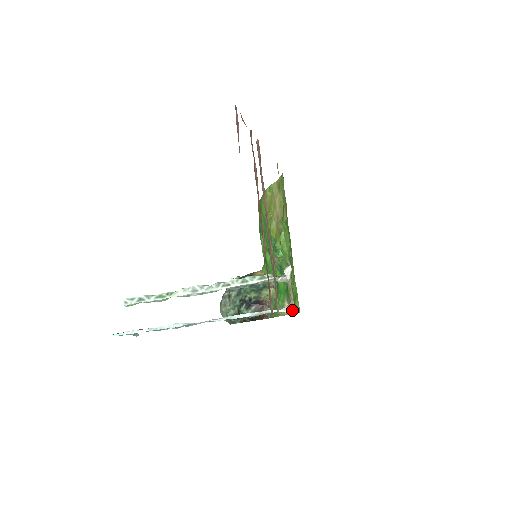
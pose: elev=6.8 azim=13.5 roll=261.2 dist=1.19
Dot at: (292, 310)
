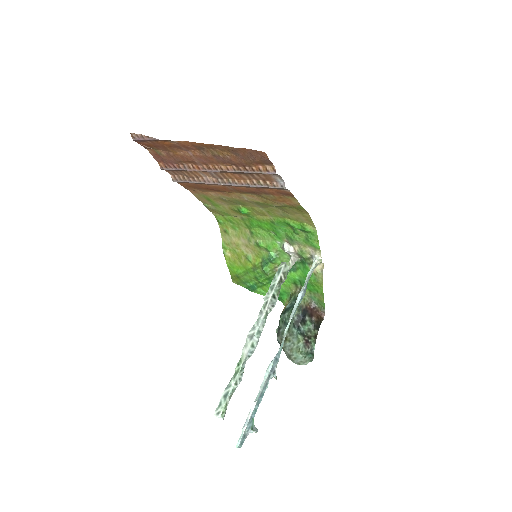
Dot at: (317, 254)
